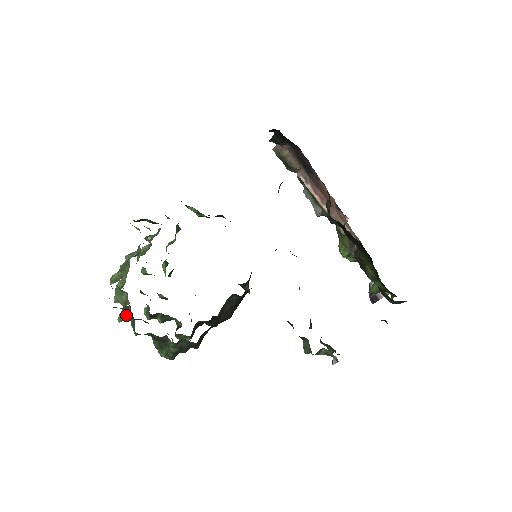
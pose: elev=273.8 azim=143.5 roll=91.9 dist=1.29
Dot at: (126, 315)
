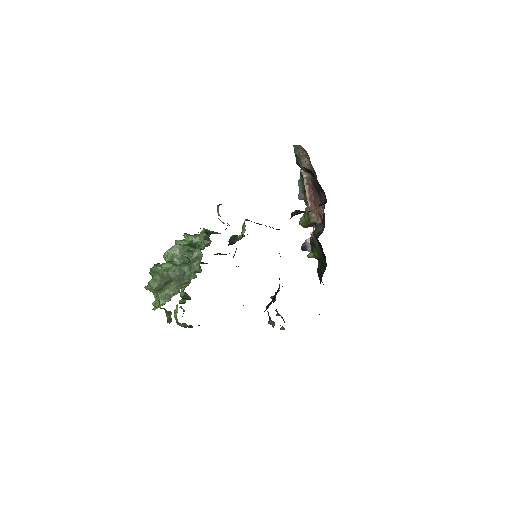
Dot at: (161, 308)
